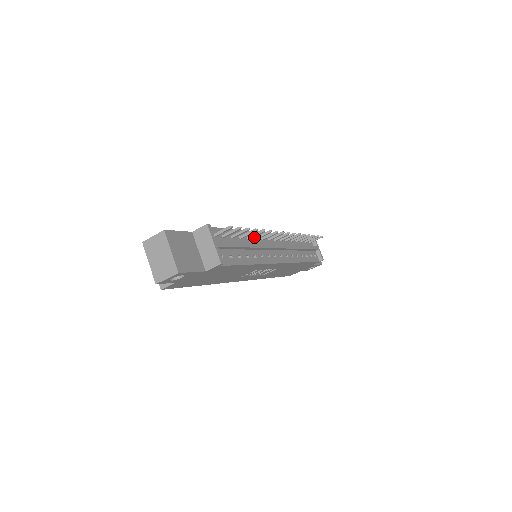
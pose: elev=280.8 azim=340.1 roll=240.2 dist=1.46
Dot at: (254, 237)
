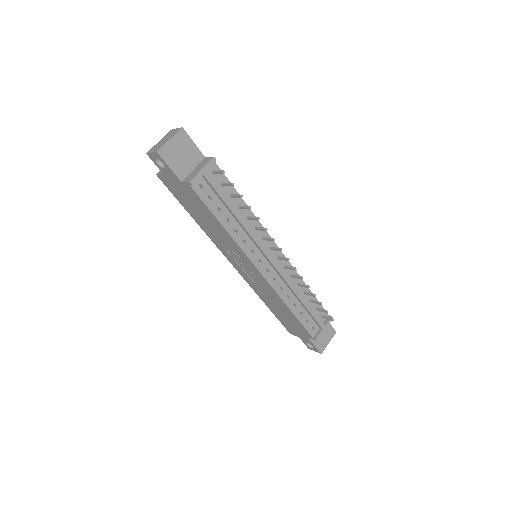
Dot at: (256, 226)
